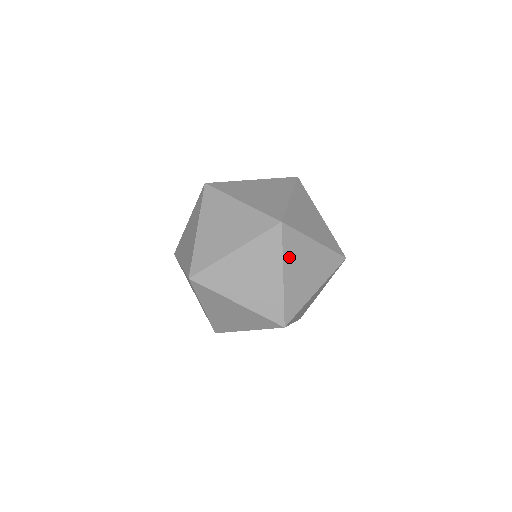
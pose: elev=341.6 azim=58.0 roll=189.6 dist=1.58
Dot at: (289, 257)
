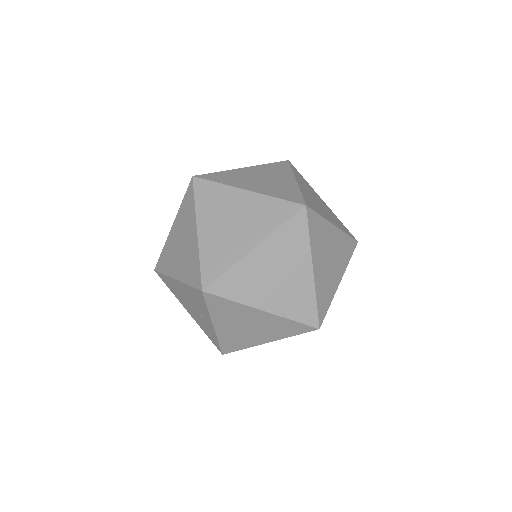
Dot at: (205, 210)
